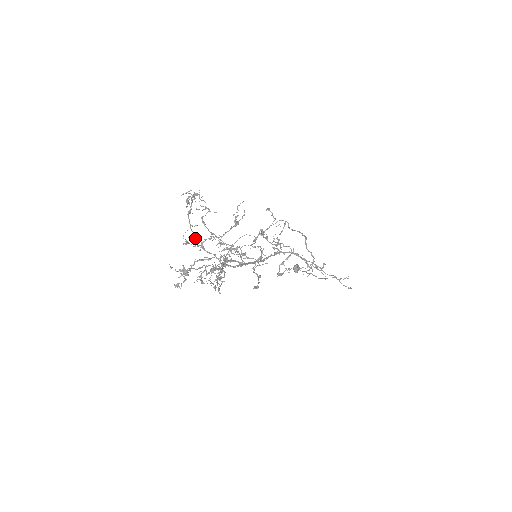
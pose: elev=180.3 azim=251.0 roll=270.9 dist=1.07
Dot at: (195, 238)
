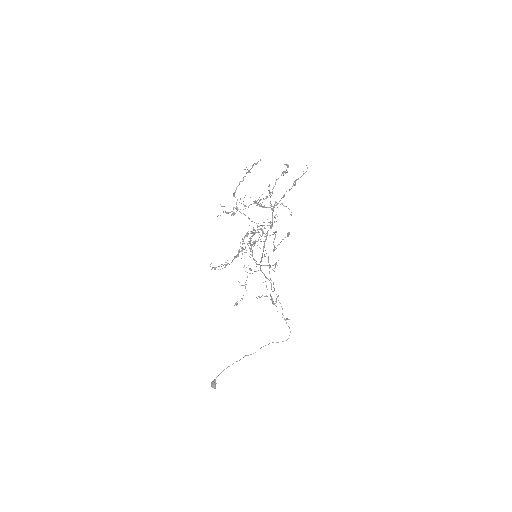
Dot at: occluded
